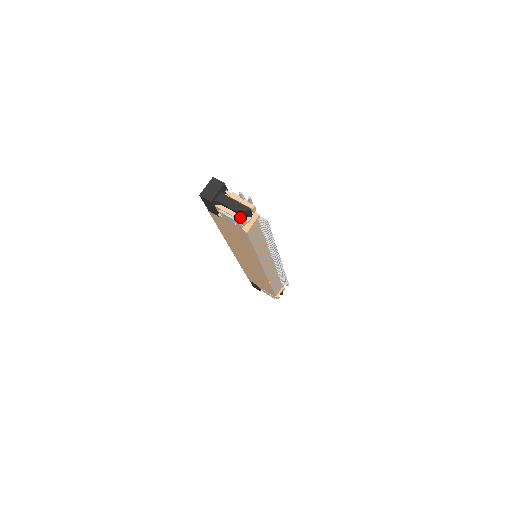
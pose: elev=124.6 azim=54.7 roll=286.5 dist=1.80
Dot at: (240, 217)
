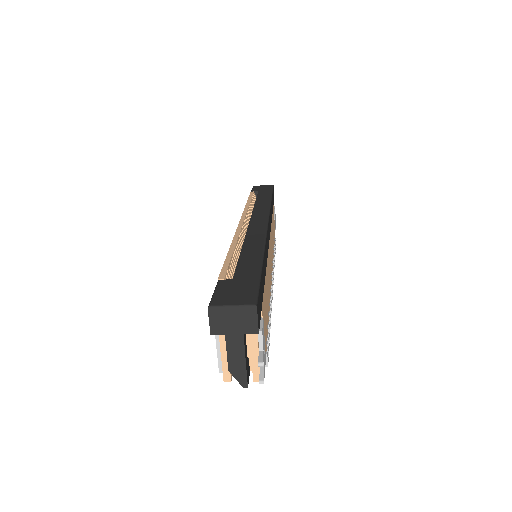
Dot at: (227, 373)
